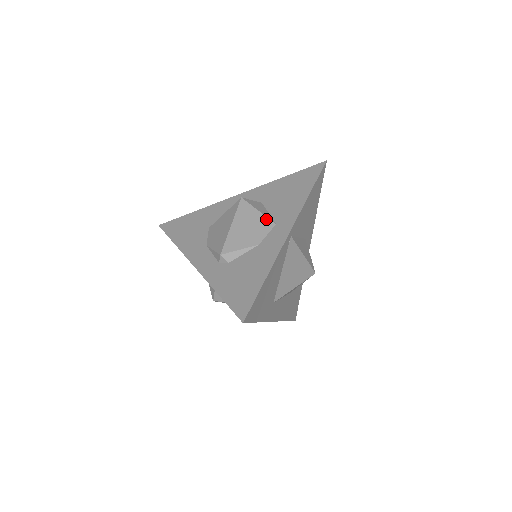
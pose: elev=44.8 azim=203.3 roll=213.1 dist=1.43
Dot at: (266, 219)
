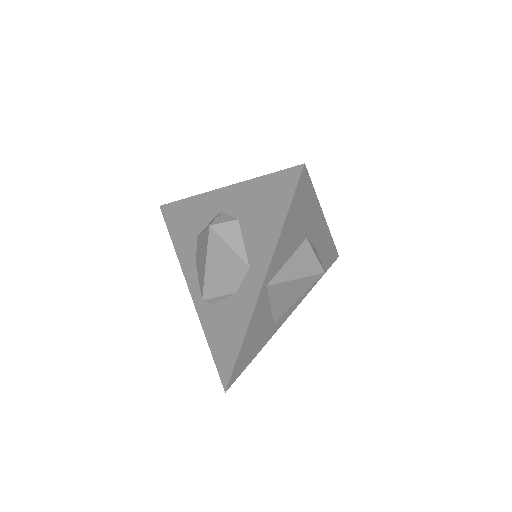
Dot at: (239, 260)
